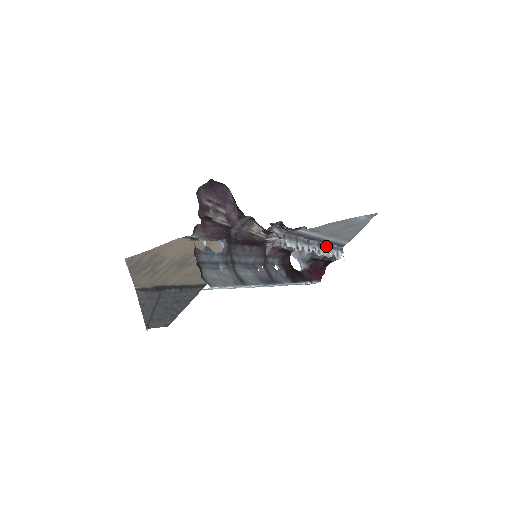
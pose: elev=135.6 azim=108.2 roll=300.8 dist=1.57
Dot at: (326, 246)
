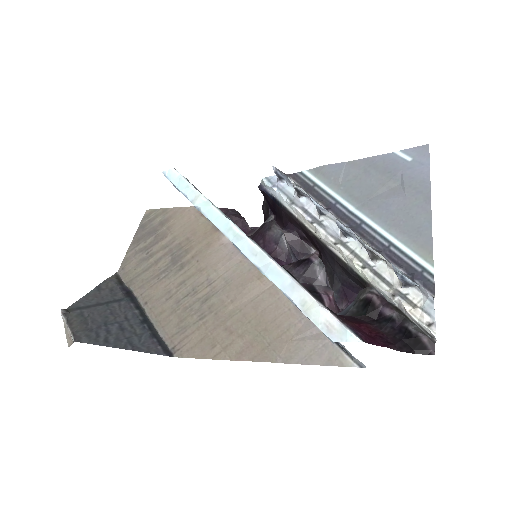
Dot at: occluded
